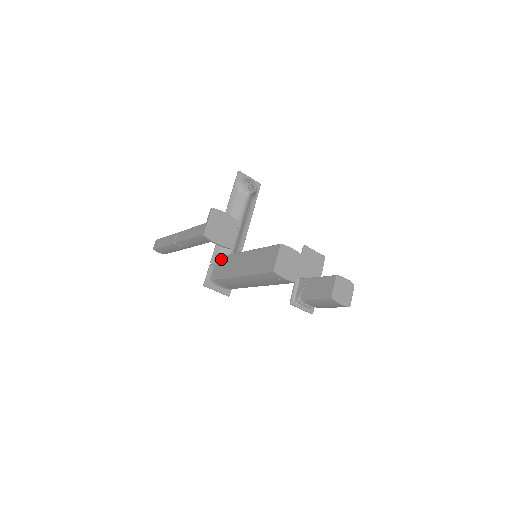
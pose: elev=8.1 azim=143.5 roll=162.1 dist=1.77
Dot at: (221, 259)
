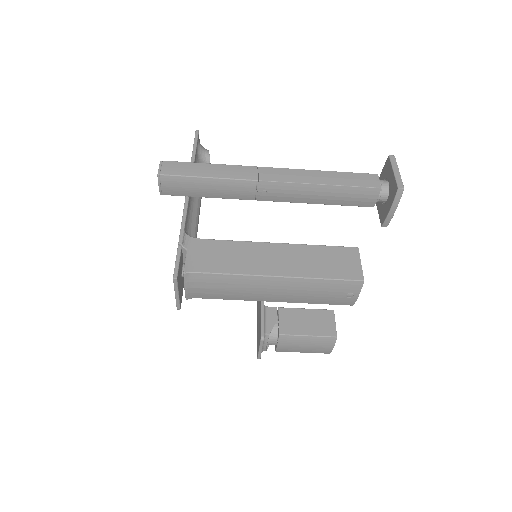
Dot at: (207, 243)
